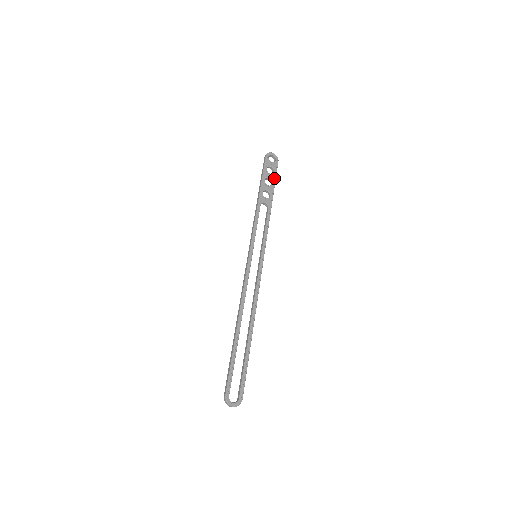
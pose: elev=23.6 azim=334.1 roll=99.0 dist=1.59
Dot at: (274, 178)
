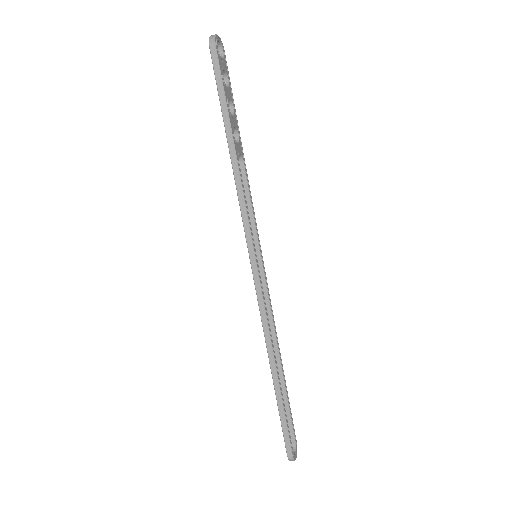
Dot at: (231, 94)
